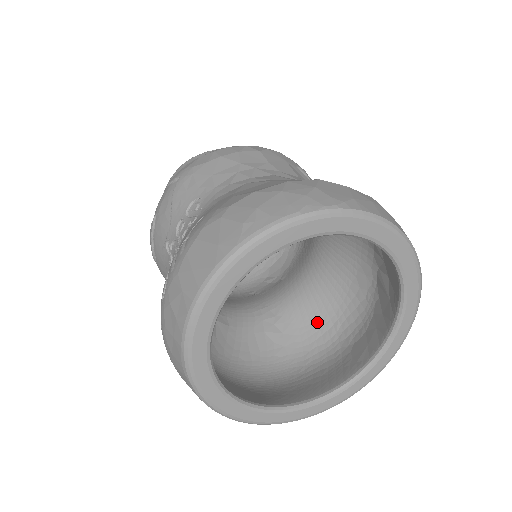
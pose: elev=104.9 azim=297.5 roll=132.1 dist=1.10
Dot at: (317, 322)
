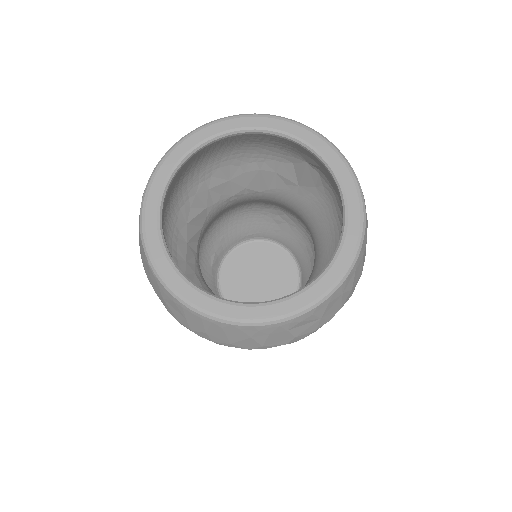
Dot at: occluded
